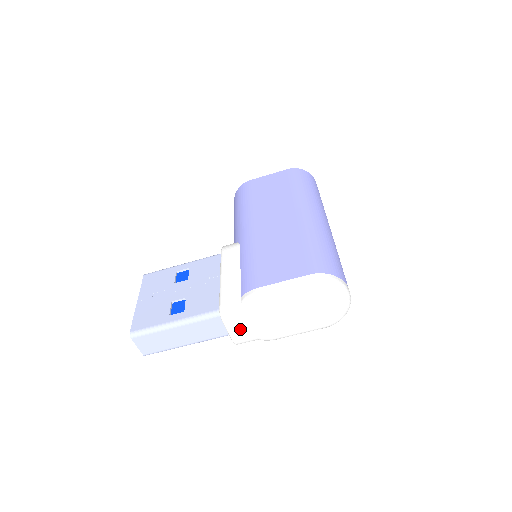
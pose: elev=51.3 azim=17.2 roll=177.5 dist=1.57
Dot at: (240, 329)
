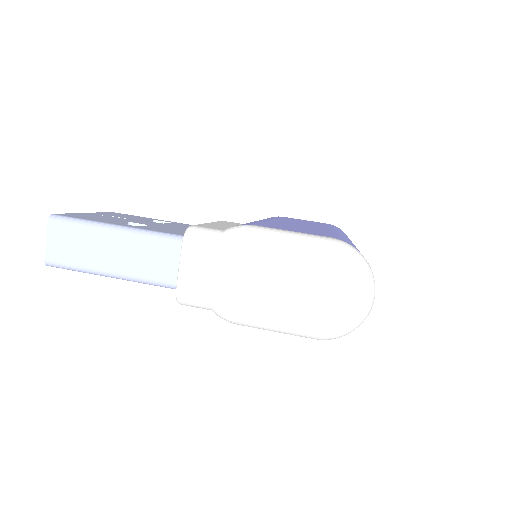
Dot at: (199, 269)
